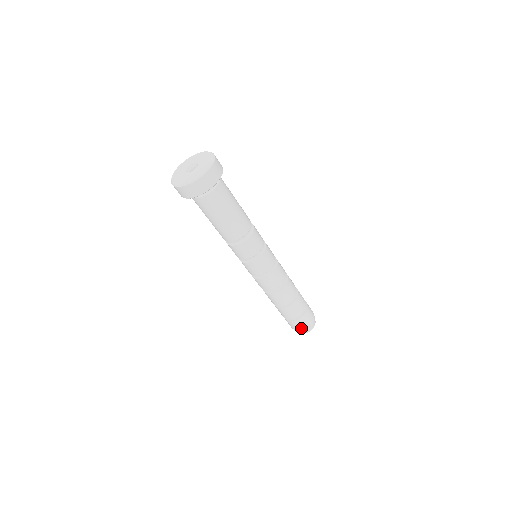
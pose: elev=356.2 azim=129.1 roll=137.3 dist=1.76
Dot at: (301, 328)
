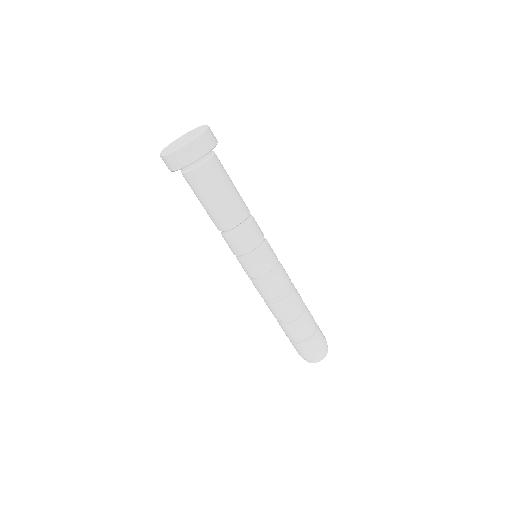
Dot at: (304, 355)
